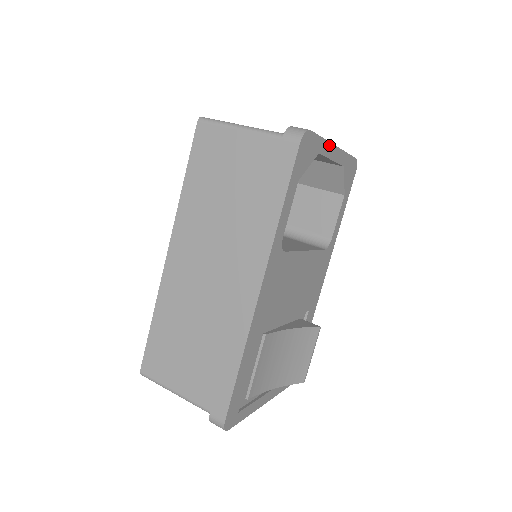
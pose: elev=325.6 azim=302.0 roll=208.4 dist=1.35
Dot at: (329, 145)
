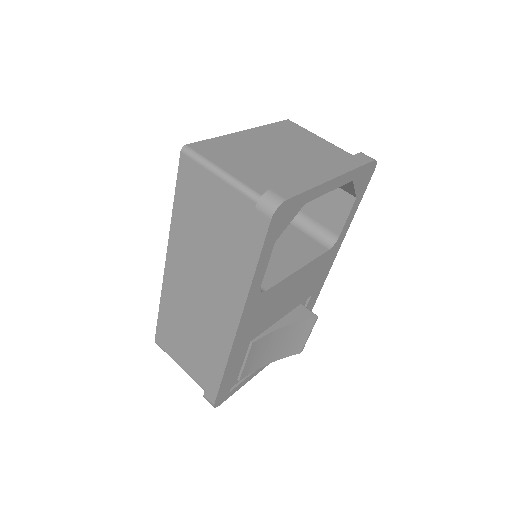
Dot at: (322, 186)
